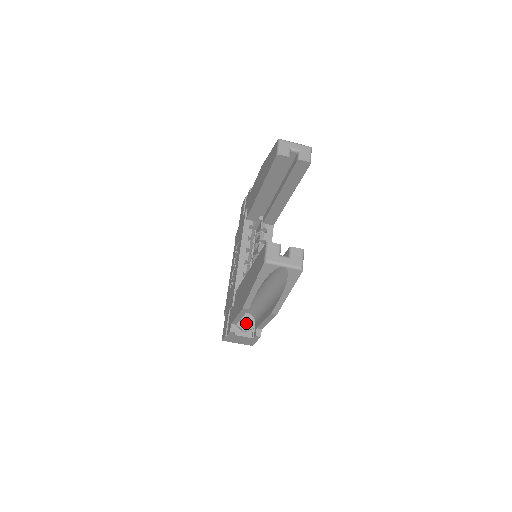
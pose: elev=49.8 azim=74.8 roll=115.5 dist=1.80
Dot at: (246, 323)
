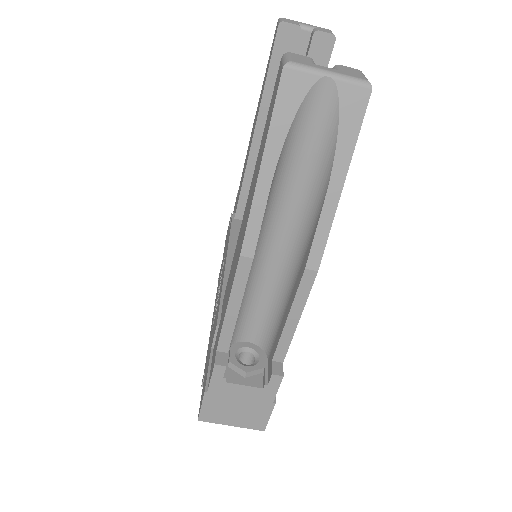
Dot at: occluded
